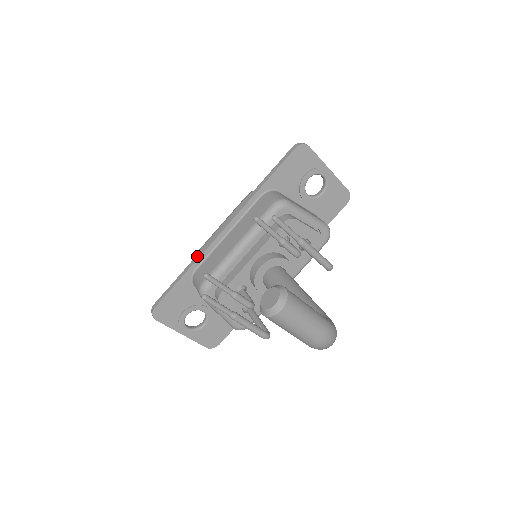
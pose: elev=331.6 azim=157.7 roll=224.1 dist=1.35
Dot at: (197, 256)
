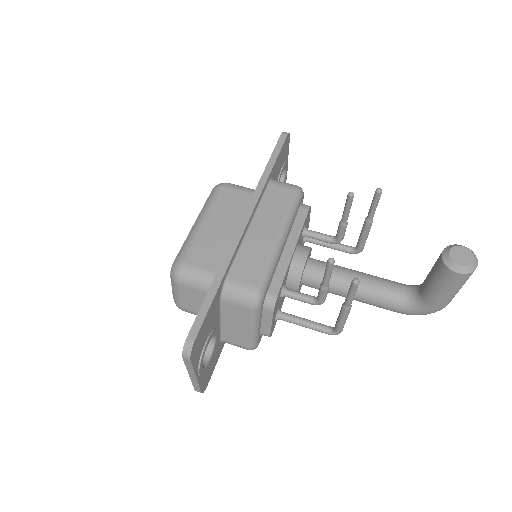
Dot at: (226, 258)
